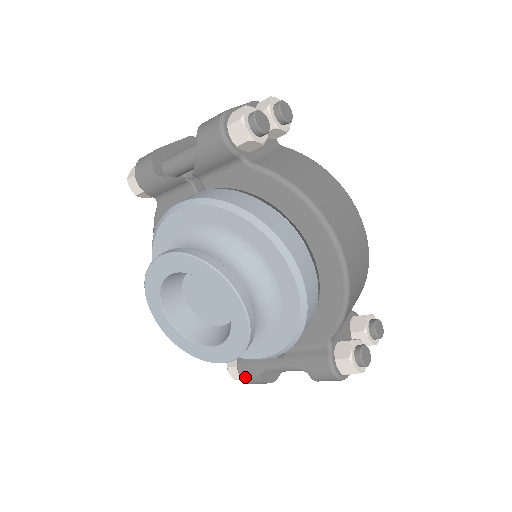
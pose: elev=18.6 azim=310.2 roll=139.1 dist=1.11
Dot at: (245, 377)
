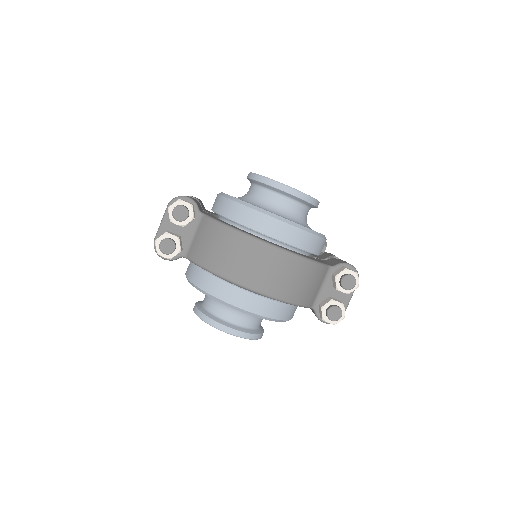
Dot at: occluded
